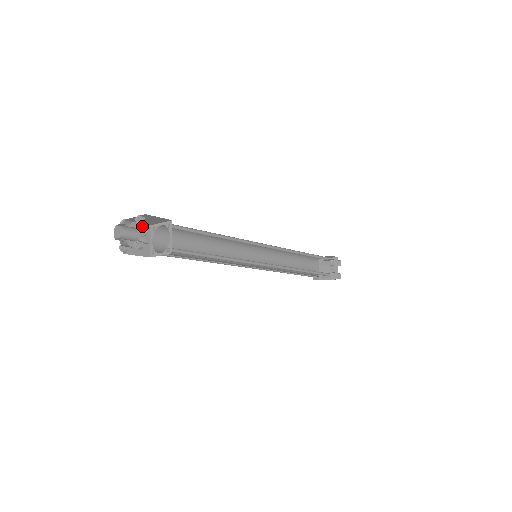
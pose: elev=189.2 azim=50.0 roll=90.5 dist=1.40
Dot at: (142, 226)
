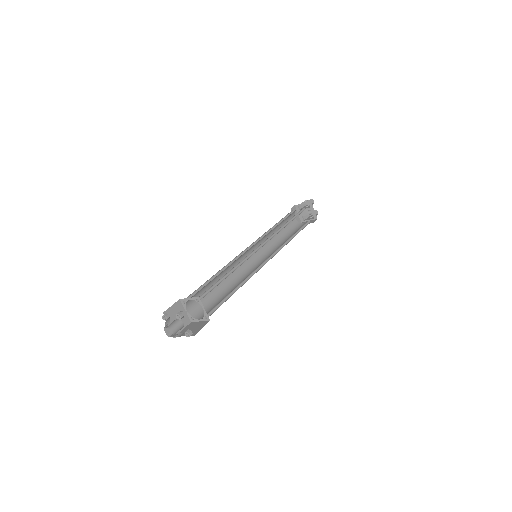
Dot at: (175, 306)
